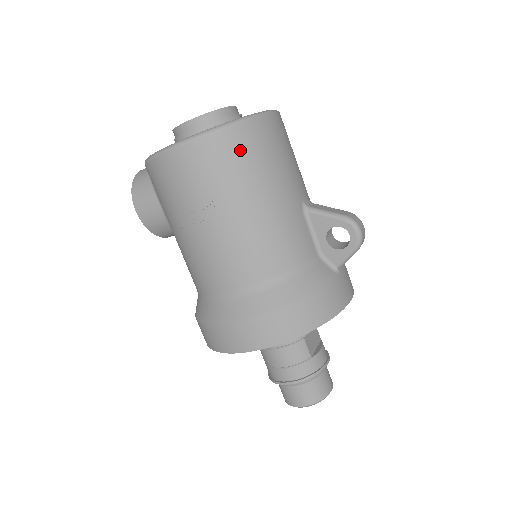
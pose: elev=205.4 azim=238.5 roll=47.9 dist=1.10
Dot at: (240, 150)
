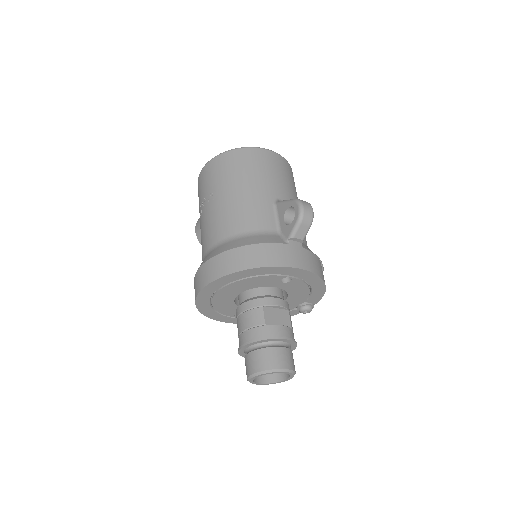
Dot at: (234, 162)
